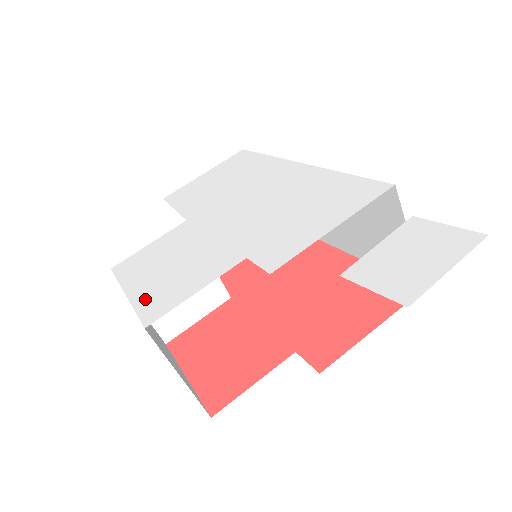
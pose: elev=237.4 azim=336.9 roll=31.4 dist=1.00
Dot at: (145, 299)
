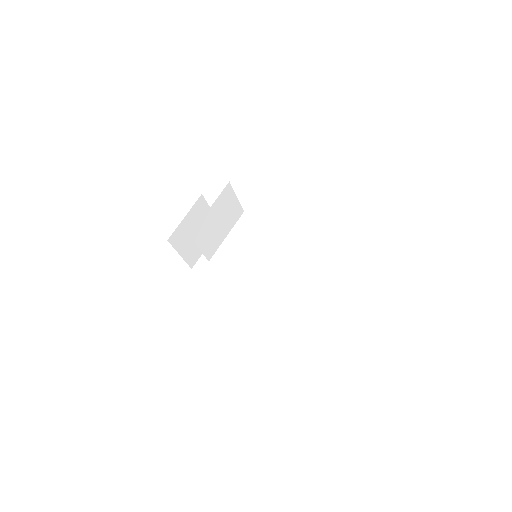
Dot at: occluded
